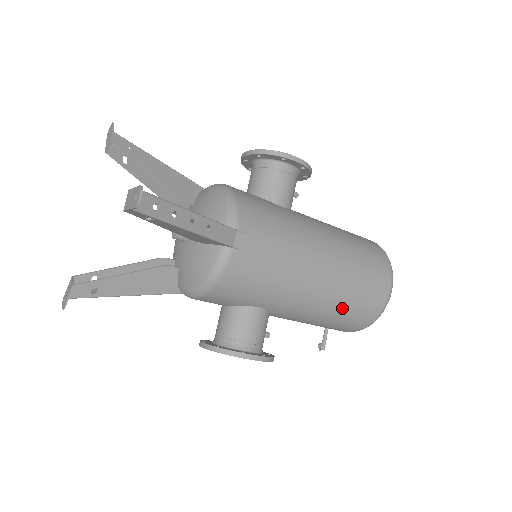
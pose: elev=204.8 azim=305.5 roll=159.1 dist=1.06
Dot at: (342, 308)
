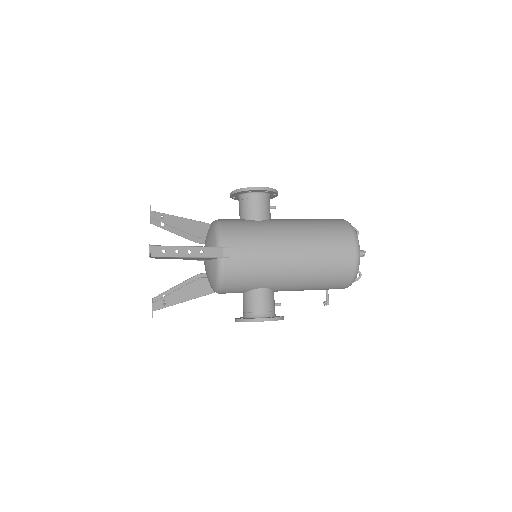
Dot at: (321, 274)
